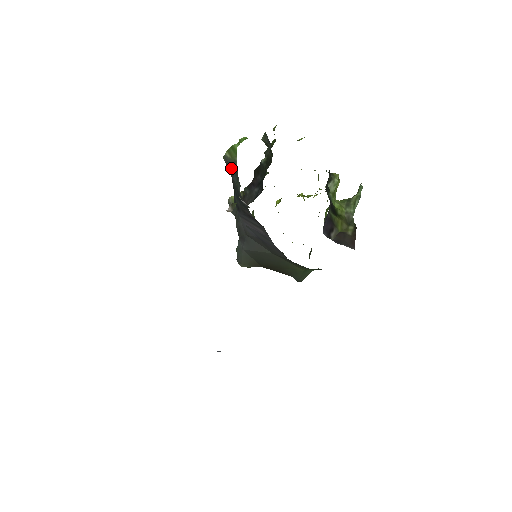
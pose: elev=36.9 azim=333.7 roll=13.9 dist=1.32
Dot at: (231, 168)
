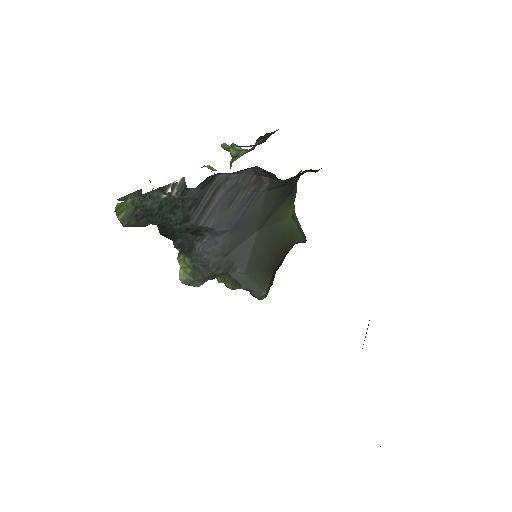
Dot at: (137, 212)
